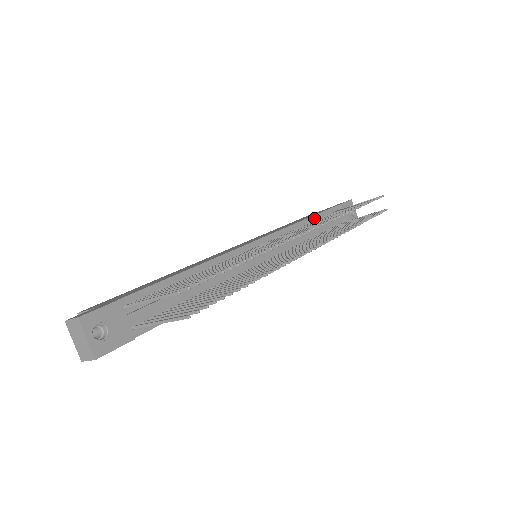
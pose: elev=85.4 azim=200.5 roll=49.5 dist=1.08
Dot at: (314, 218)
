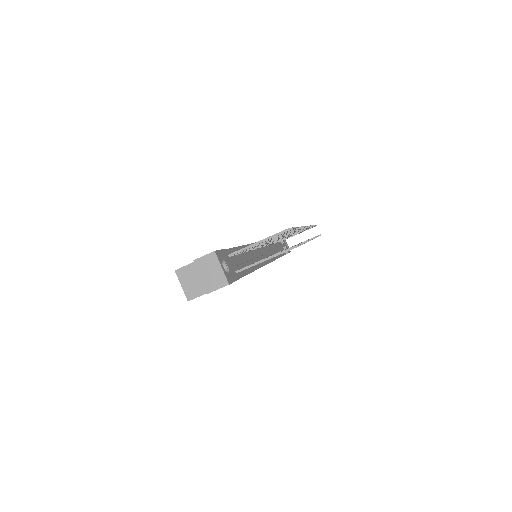
Dot at: occluded
